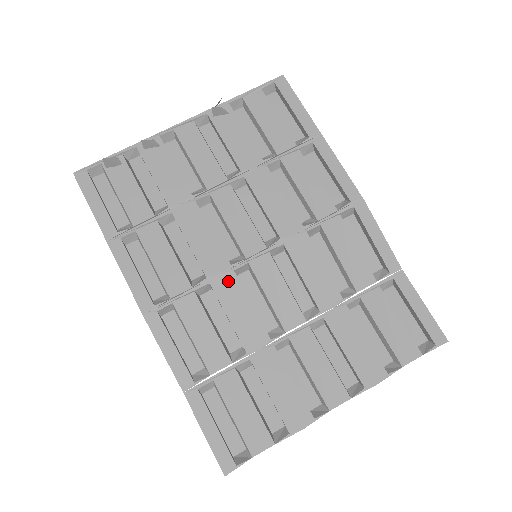
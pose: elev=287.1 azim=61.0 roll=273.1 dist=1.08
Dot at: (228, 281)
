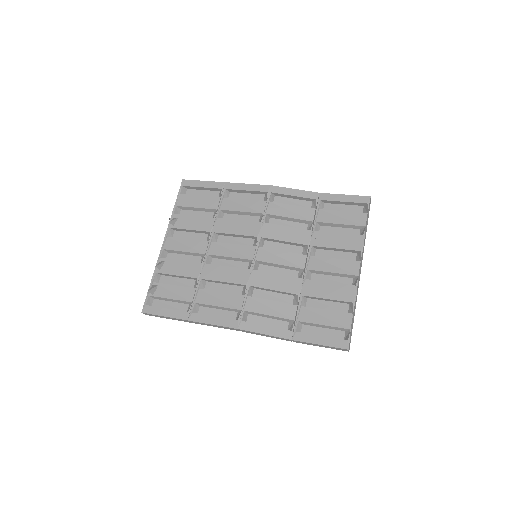
Dot at: (256, 276)
